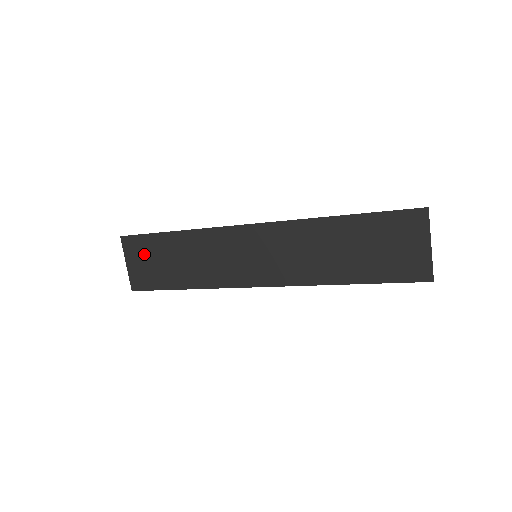
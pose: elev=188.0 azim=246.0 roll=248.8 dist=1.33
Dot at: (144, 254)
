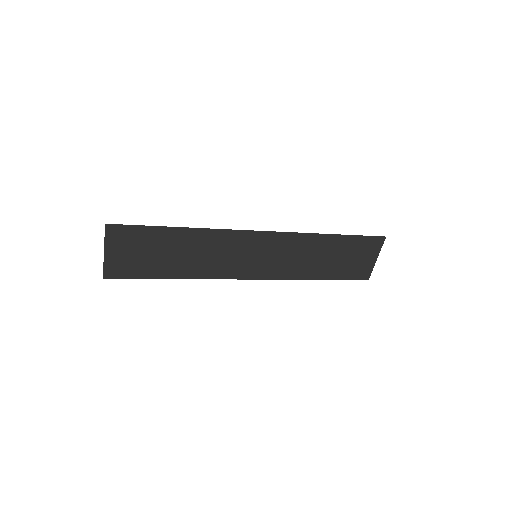
Dot at: (133, 244)
